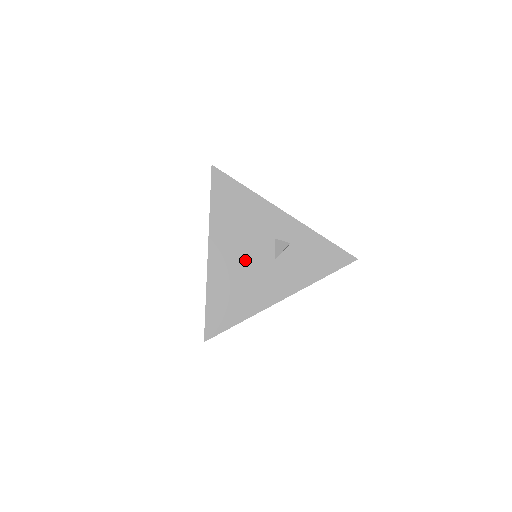
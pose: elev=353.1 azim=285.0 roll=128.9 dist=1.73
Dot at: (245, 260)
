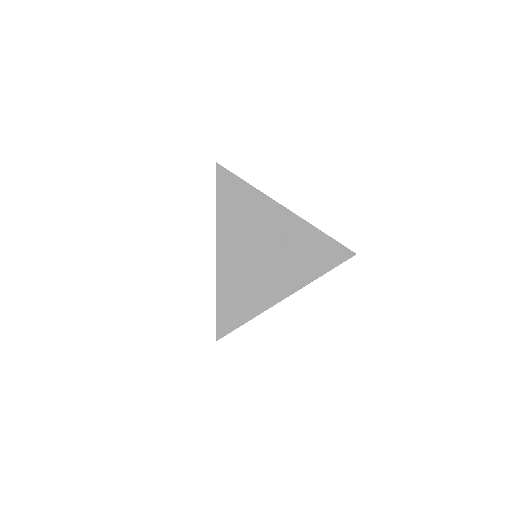
Dot at: (253, 256)
